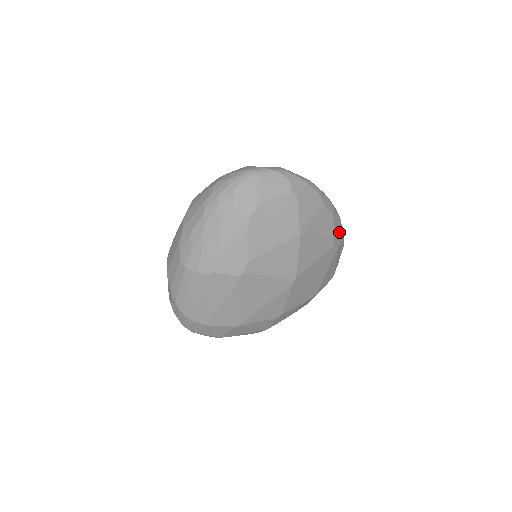
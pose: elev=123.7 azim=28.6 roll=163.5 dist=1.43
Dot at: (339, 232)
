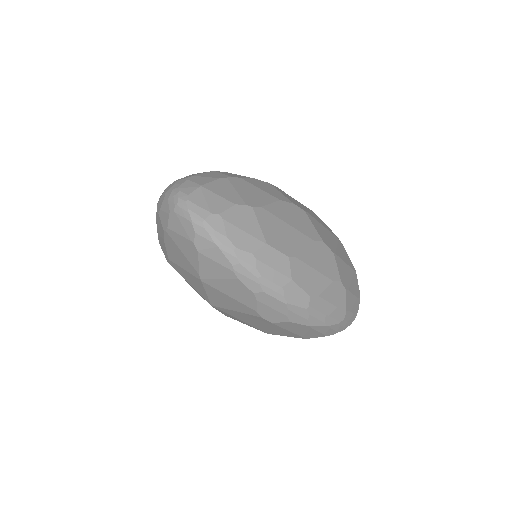
Dot at: (278, 313)
